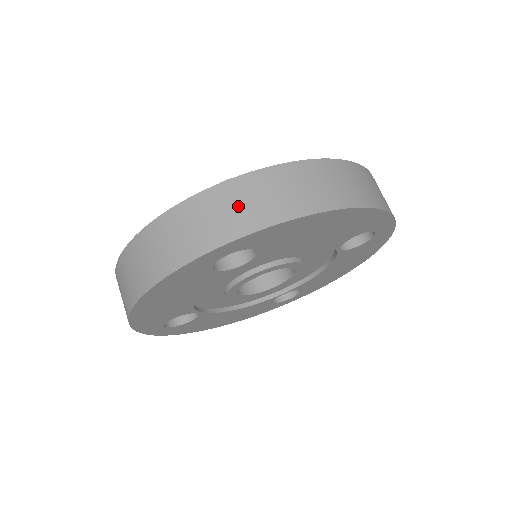
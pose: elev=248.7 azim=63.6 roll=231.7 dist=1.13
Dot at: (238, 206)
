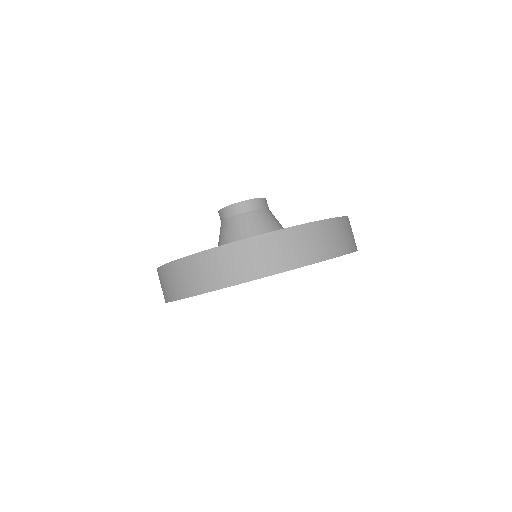
Dot at: (220, 267)
